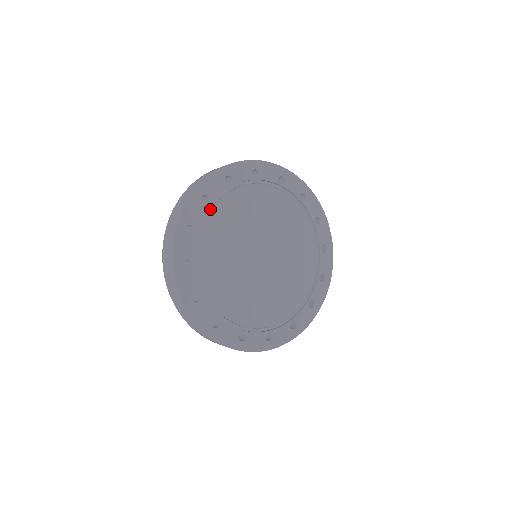
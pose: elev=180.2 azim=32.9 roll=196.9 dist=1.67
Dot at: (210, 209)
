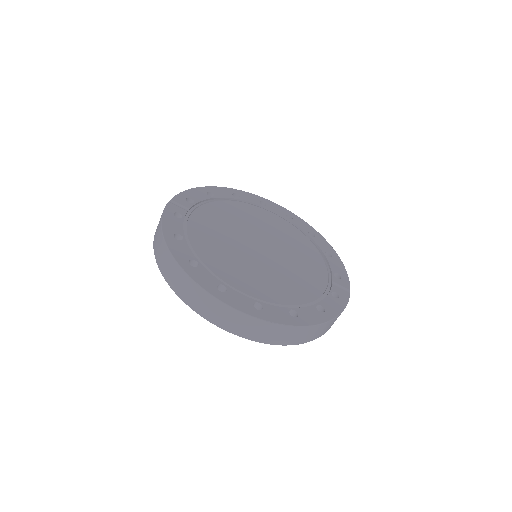
Dot at: (236, 202)
